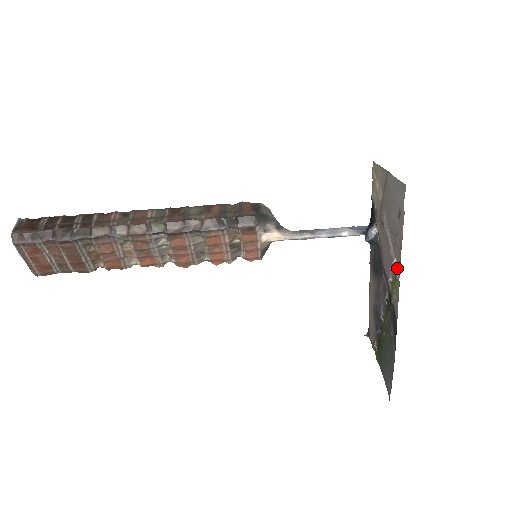
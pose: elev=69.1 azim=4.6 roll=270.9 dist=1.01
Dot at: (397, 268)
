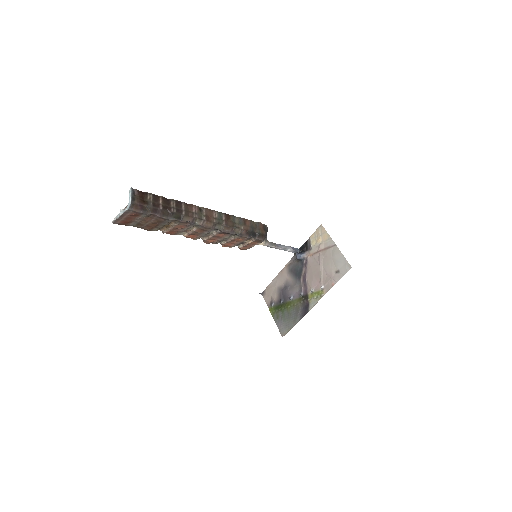
Dot at: (323, 291)
